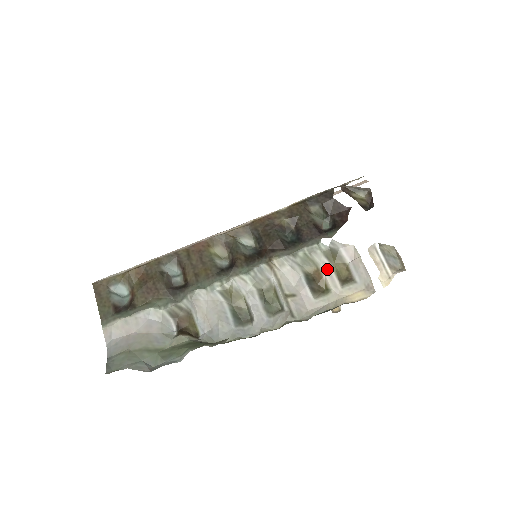
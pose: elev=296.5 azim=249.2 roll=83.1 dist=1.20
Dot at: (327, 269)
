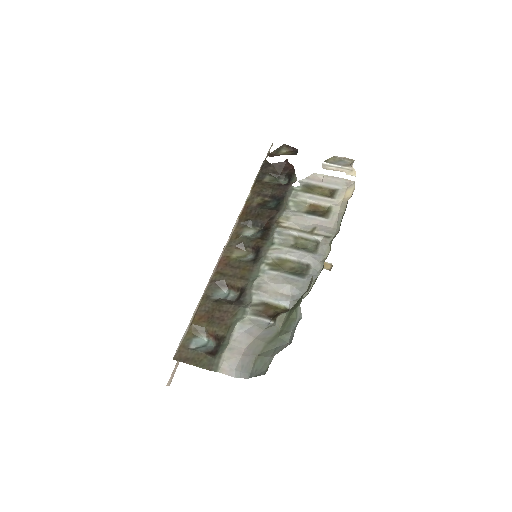
Dot at: (314, 199)
